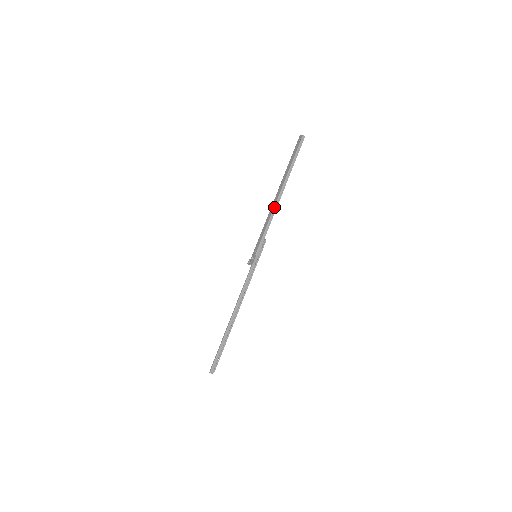
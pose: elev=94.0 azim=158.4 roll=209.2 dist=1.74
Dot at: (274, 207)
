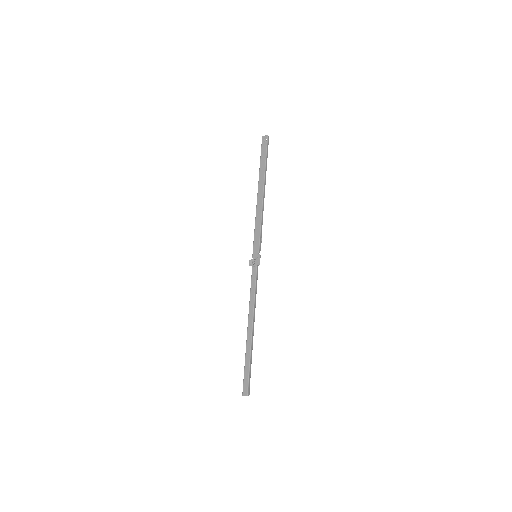
Dot at: (262, 204)
